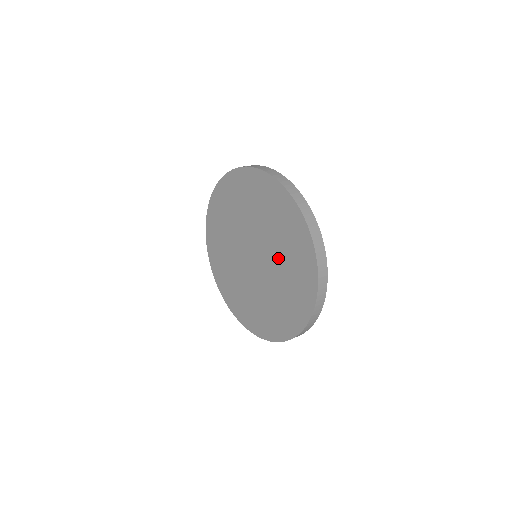
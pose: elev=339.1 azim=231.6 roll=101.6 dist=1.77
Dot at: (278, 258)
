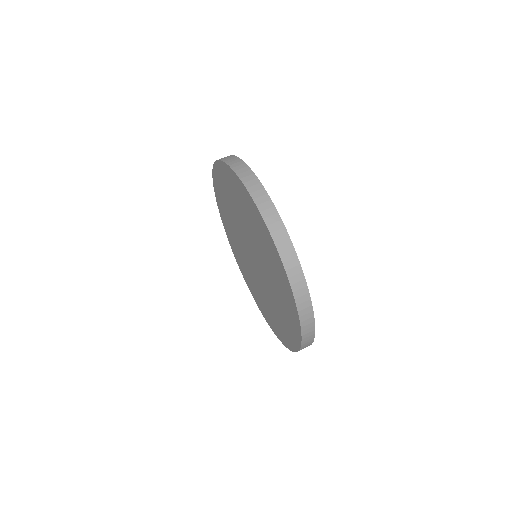
Dot at: (270, 281)
